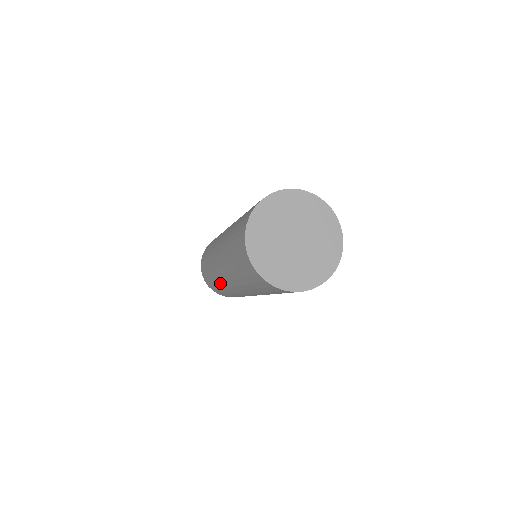
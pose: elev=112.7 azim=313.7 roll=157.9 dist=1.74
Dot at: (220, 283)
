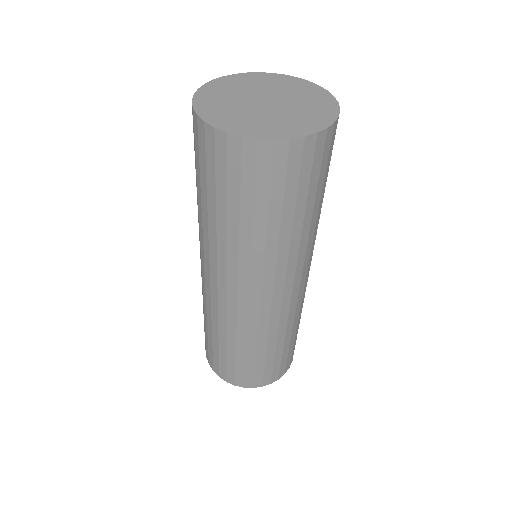
Dot at: occluded
